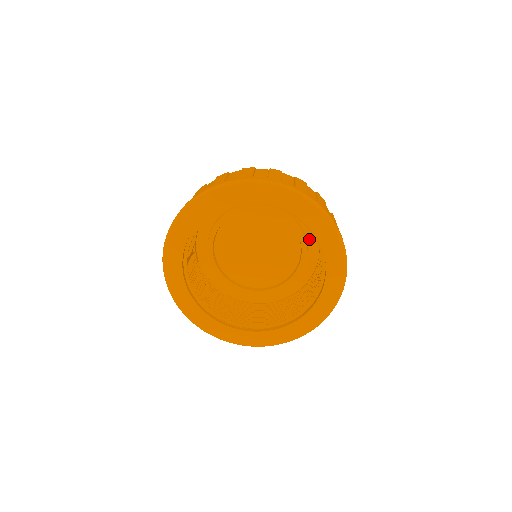
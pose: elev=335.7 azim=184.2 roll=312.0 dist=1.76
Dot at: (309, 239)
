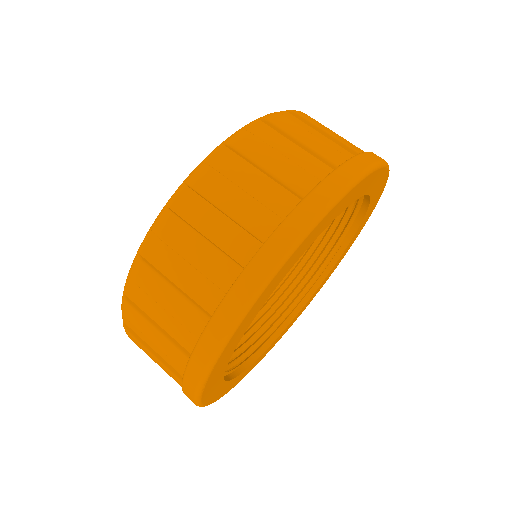
Dot at: occluded
